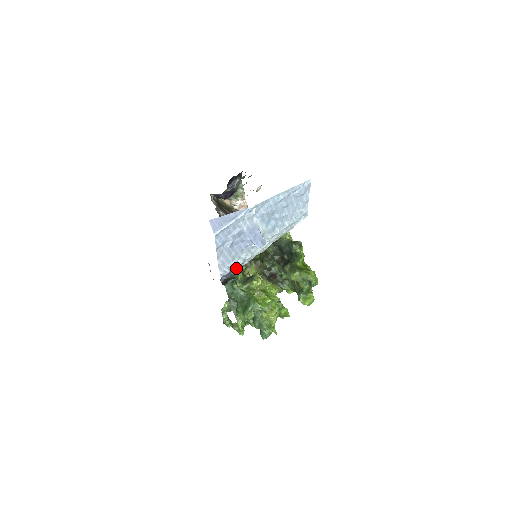
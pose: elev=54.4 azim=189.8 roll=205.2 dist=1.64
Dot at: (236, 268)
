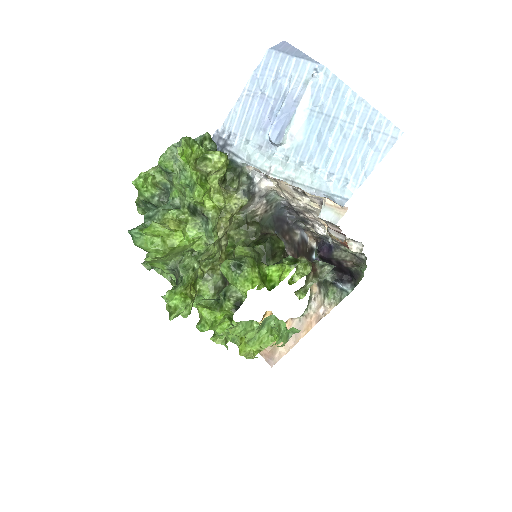
Dot at: (232, 152)
